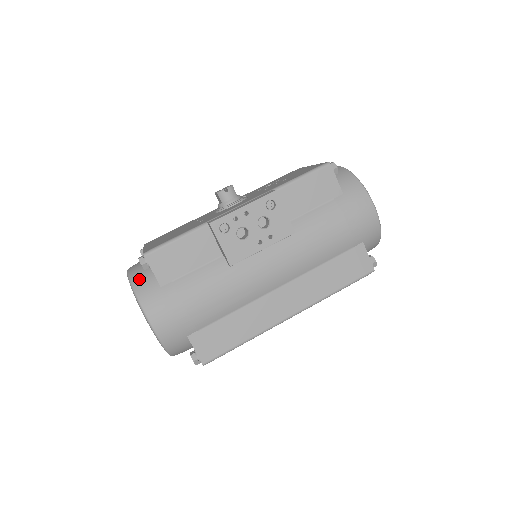
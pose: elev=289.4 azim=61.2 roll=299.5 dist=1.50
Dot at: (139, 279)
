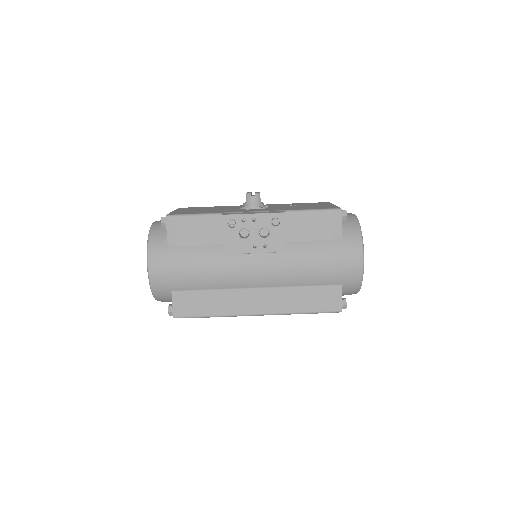
Dot at: (156, 232)
